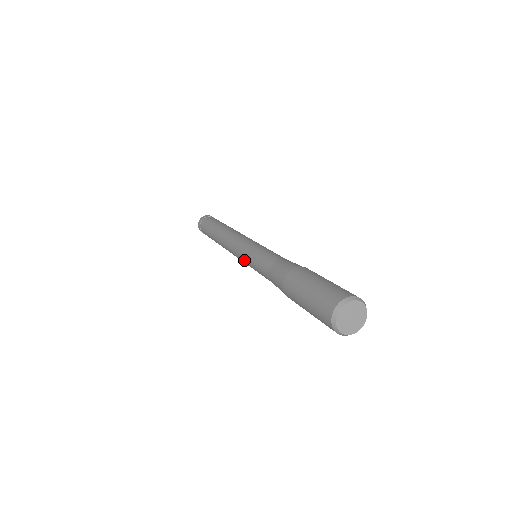
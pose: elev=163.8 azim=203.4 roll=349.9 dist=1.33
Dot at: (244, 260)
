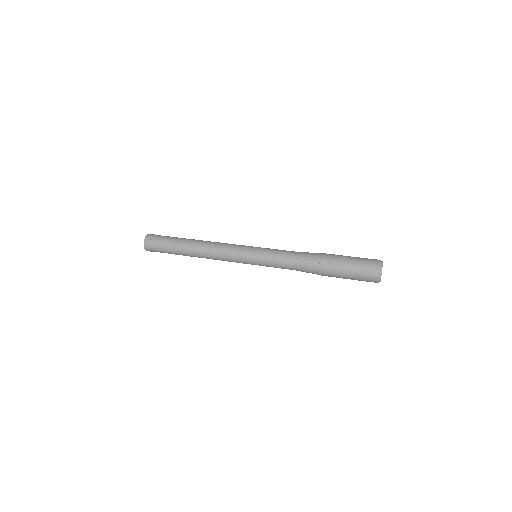
Dot at: occluded
